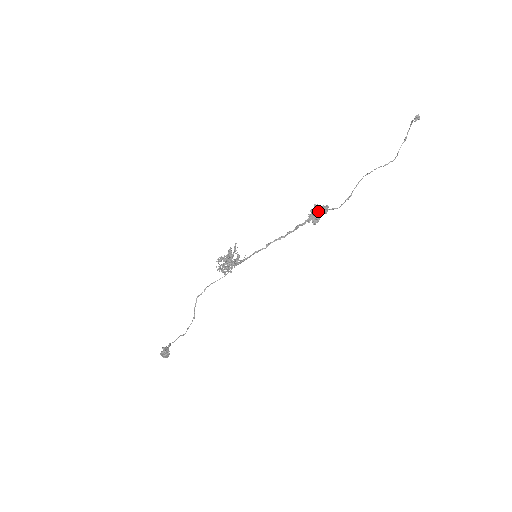
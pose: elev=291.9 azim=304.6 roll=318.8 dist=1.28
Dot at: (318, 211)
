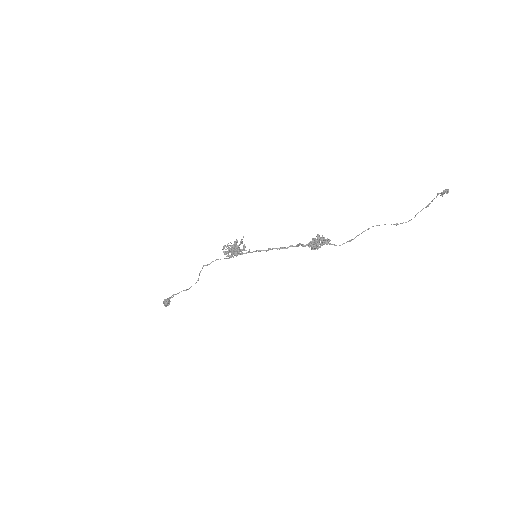
Dot at: (318, 243)
